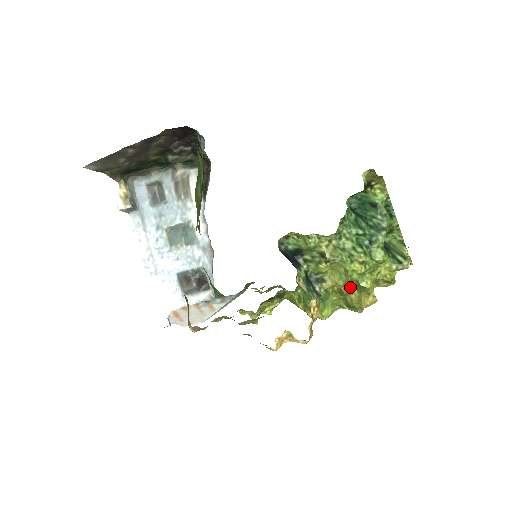
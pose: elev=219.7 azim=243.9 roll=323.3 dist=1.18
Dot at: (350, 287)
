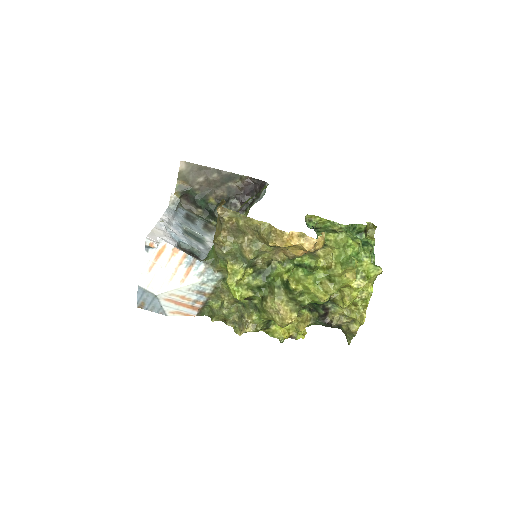
Dot at: (338, 265)
